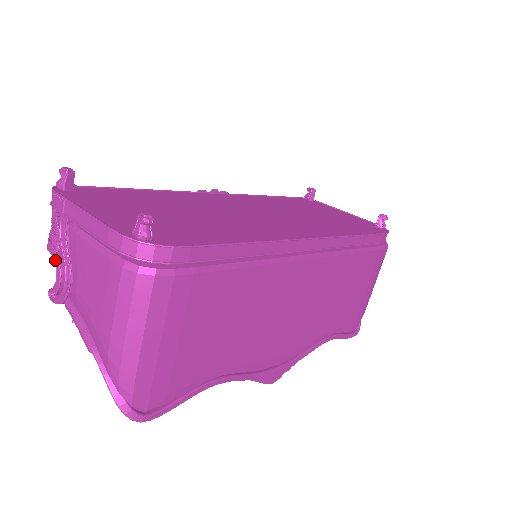
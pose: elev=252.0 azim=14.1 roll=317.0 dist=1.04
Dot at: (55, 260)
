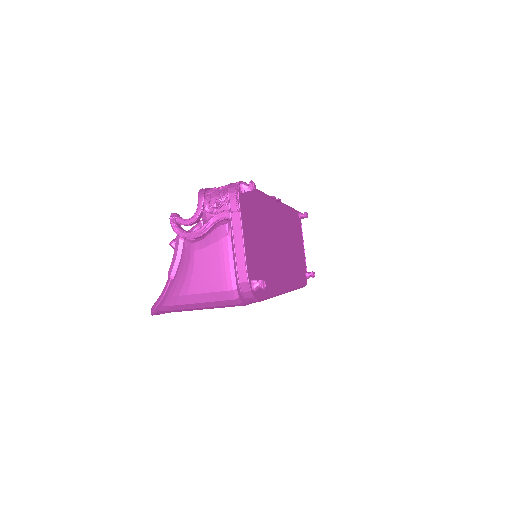
Dot at: (197, 213)
